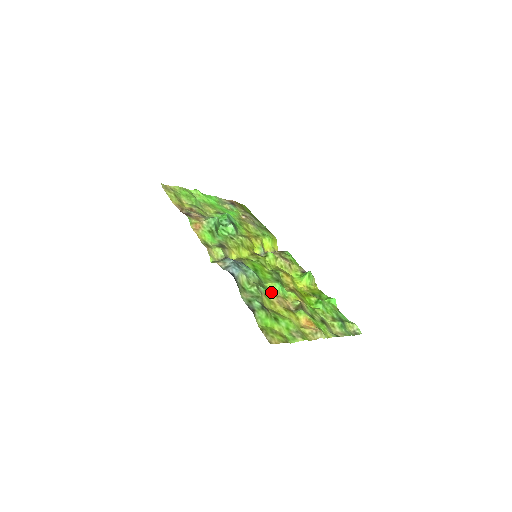
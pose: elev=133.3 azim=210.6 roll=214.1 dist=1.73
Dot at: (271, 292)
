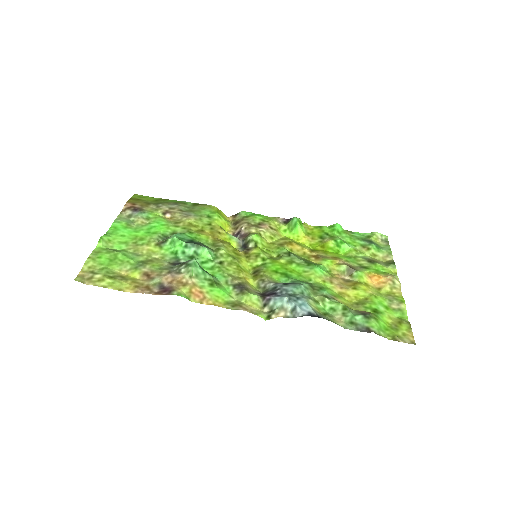
Dot at: (324, 284)
